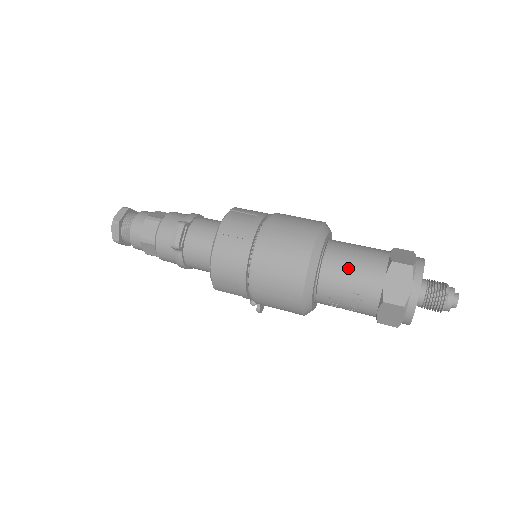
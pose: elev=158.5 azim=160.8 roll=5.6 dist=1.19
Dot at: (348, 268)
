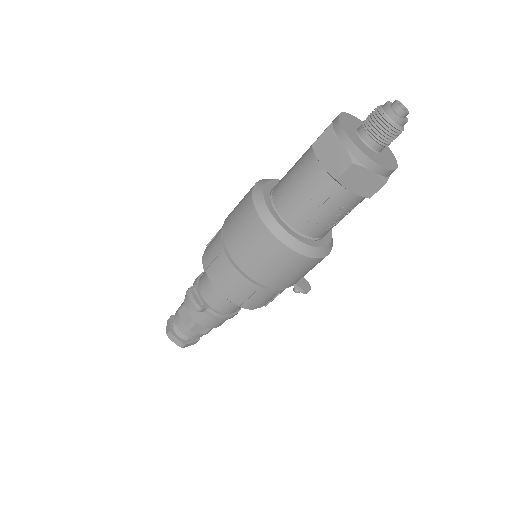
Dot at: (293, 189)
